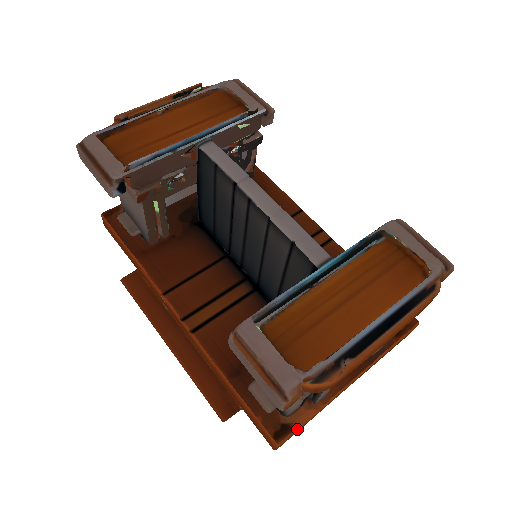
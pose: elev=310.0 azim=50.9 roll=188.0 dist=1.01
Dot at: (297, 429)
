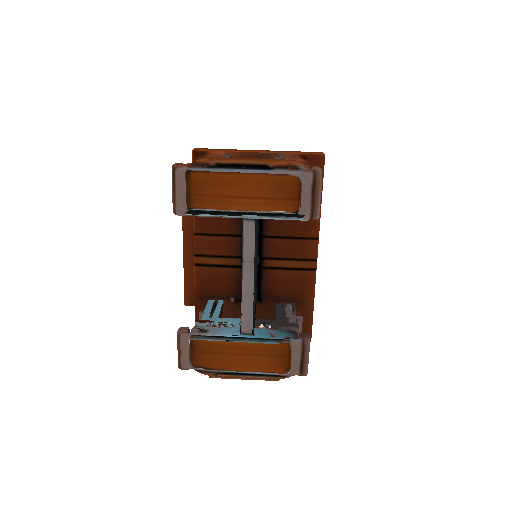
Dot at: occluded
